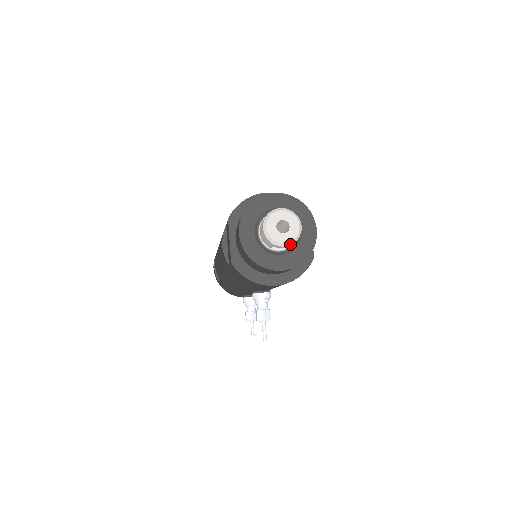
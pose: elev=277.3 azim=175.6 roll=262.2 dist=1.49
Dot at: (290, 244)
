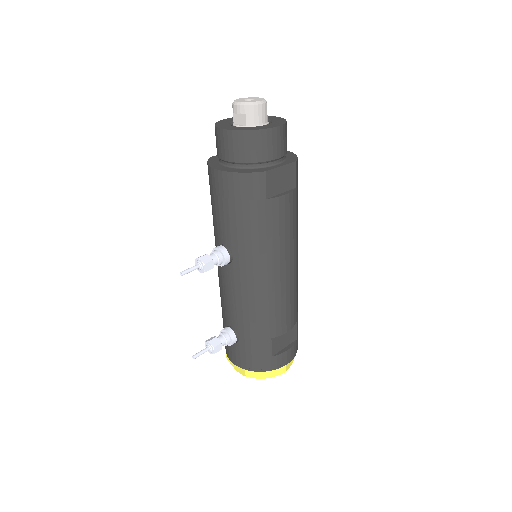
Dot at: (242, 105)
